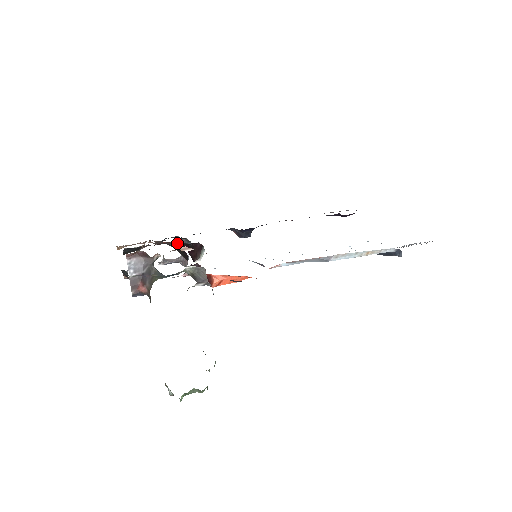
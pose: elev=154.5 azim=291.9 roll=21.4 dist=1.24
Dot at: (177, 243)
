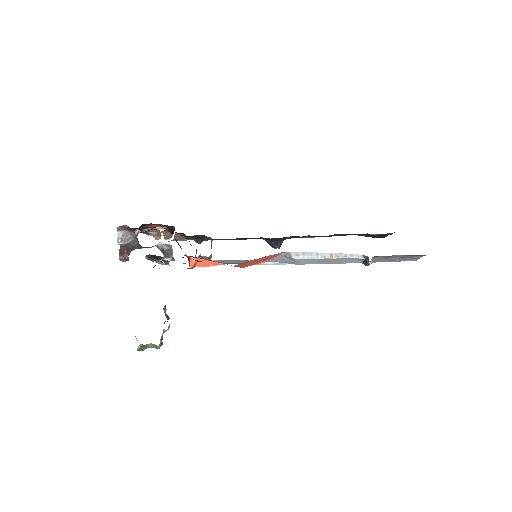
Dot at: occluded
